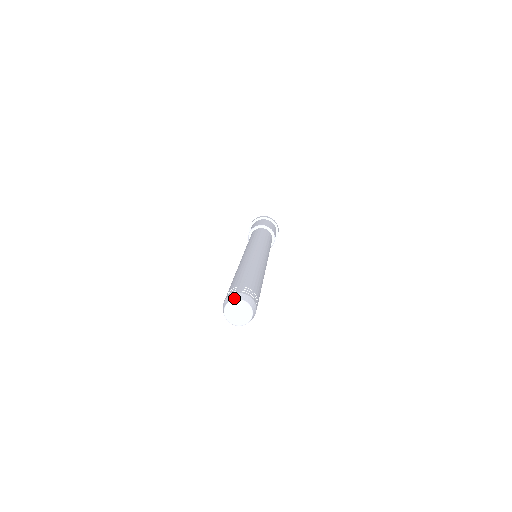
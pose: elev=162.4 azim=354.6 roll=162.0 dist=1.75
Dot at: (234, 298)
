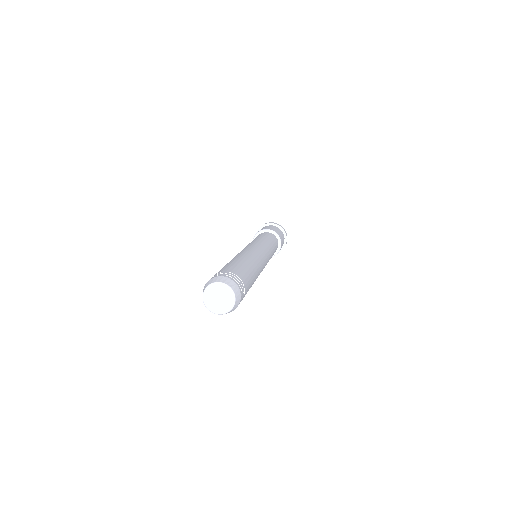
Dot at: (224, 281)
